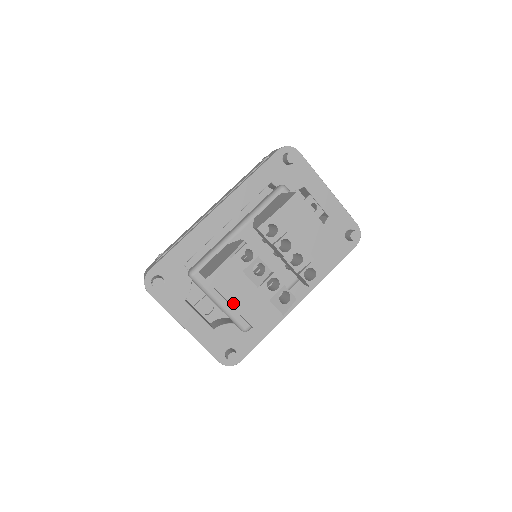
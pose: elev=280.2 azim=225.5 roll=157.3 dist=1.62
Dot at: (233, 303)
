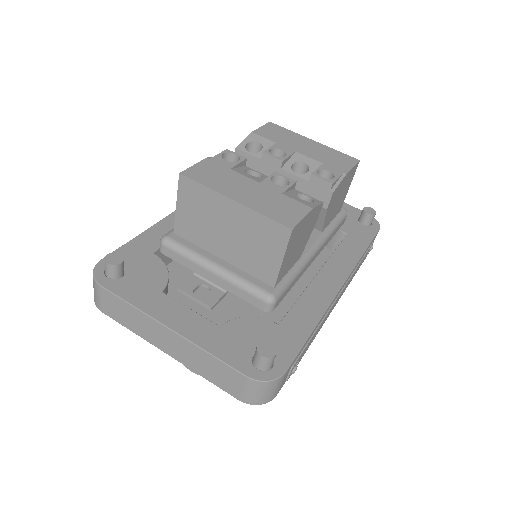
Dot at: (229, 195)
